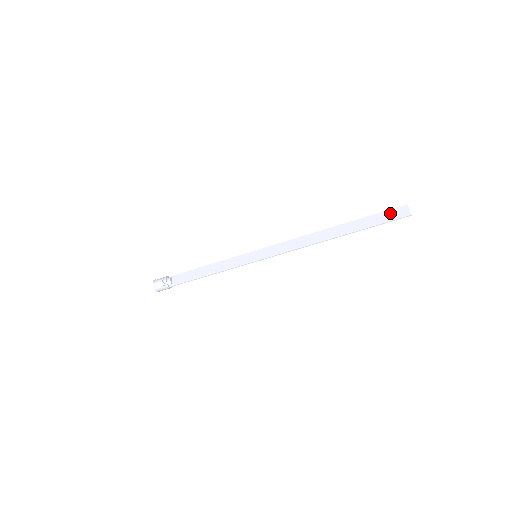
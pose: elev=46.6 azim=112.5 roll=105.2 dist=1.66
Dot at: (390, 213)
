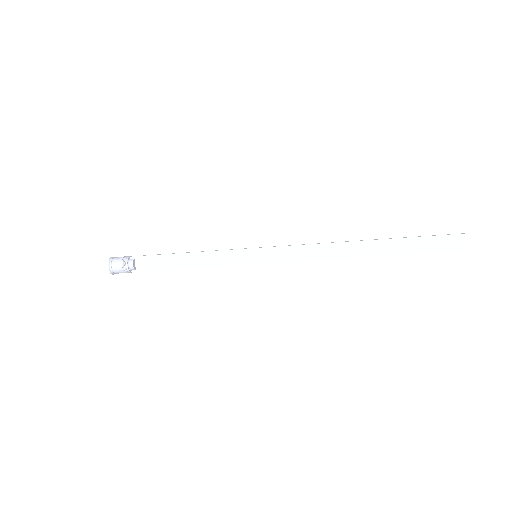
Dot at: (440, 241)
